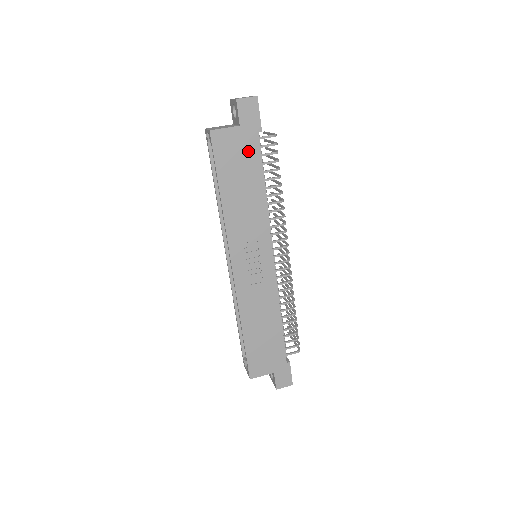
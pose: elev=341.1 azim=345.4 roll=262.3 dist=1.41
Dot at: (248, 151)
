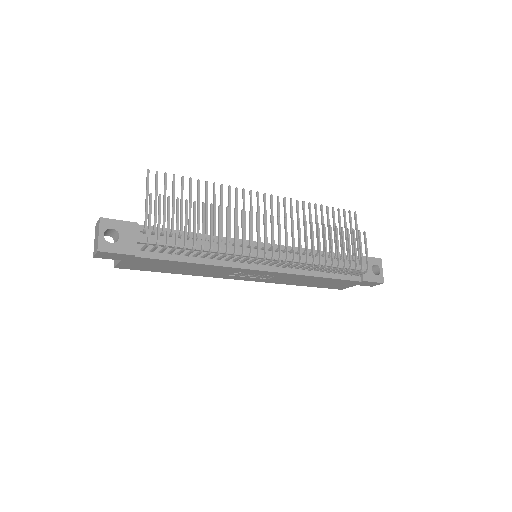
Dot at: (149, 262)
